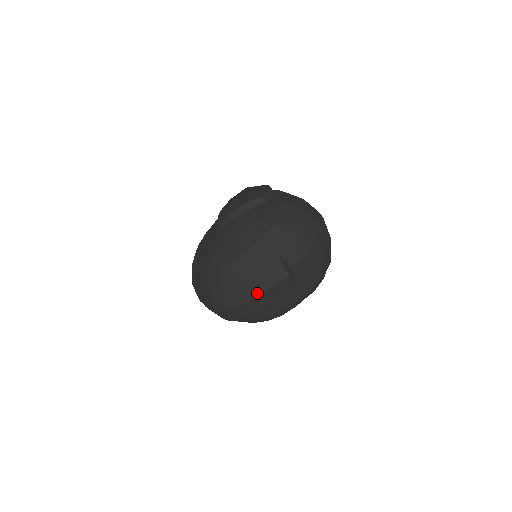
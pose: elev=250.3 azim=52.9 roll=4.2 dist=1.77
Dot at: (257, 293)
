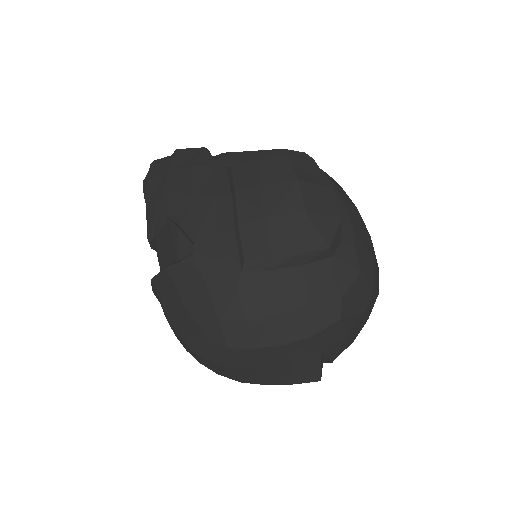
Dot at: (268, 383)
